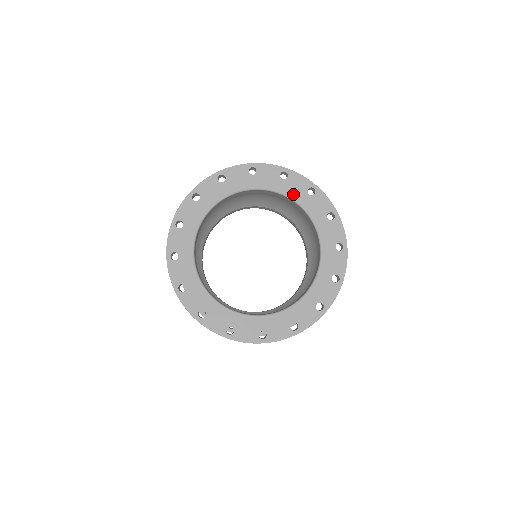
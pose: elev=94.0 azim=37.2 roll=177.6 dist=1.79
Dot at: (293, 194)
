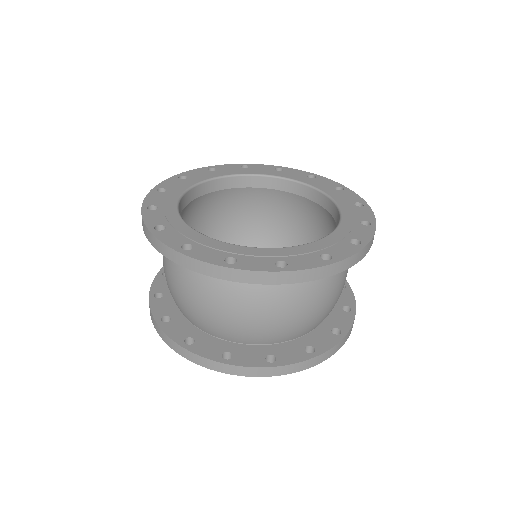
Dot at: (234, 172)
